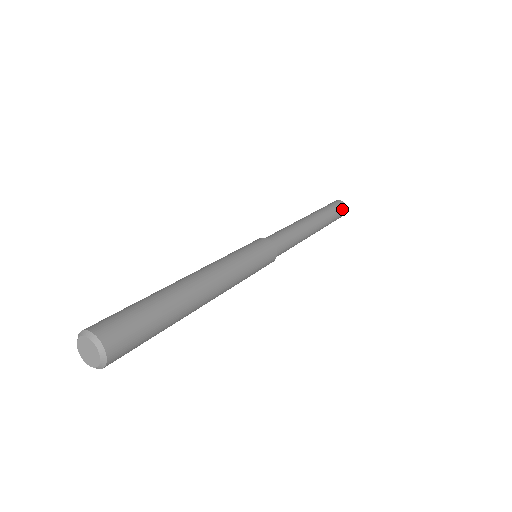
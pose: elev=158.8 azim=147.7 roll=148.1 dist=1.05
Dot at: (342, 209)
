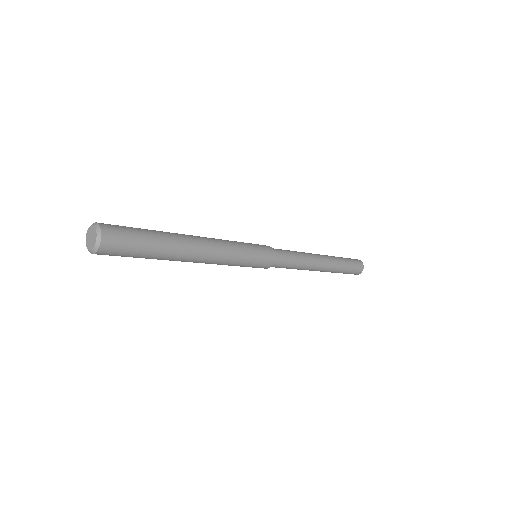
Dot at: (357, 269)
